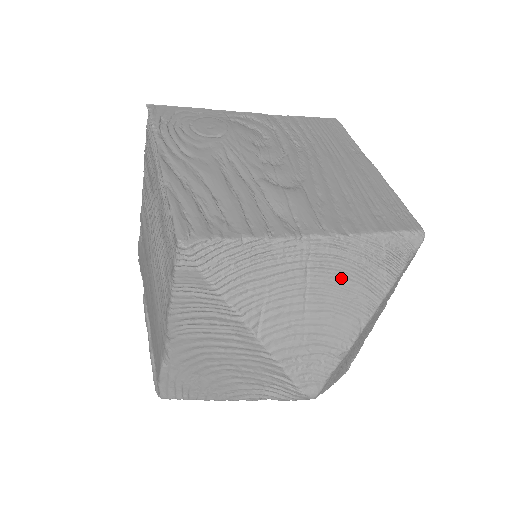
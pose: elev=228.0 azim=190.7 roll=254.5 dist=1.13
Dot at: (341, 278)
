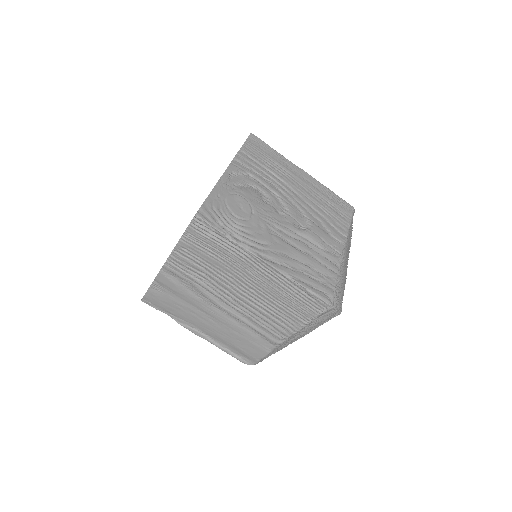
Dot at: occluded
